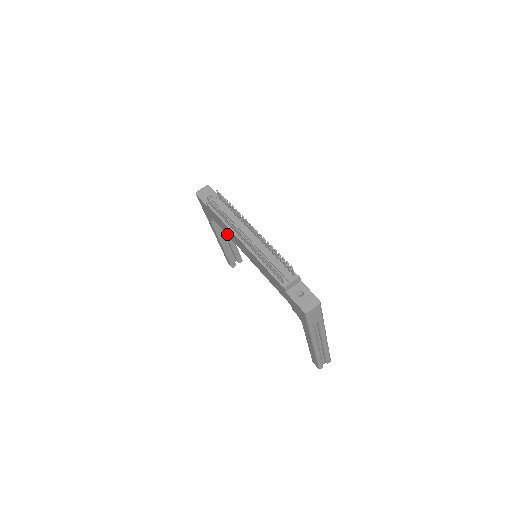
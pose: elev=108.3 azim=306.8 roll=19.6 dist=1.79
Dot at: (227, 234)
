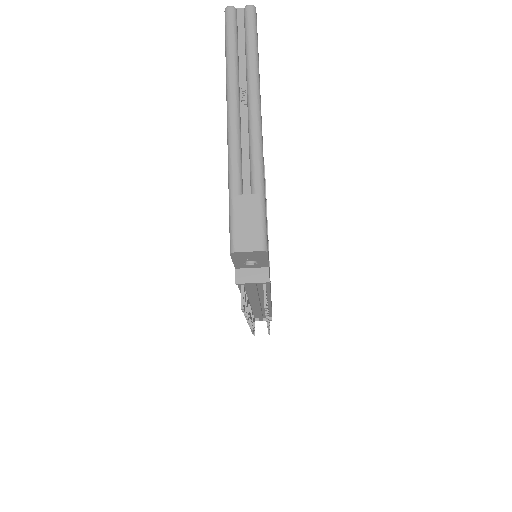
Dot at: occluded
